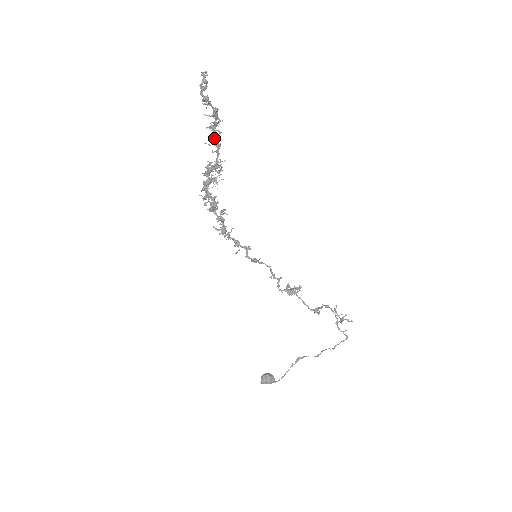
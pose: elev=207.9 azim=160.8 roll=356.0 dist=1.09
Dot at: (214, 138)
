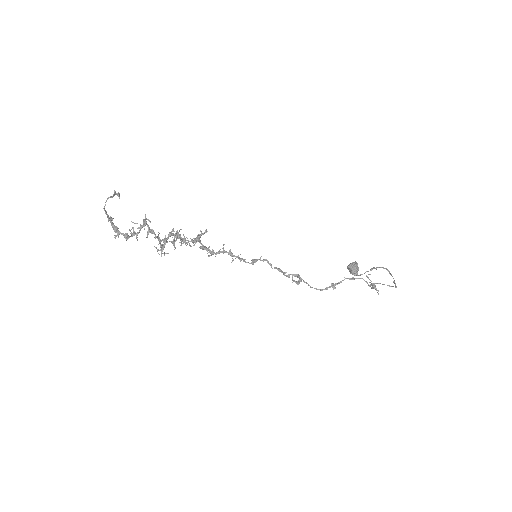
Dot at: (149, 232)
